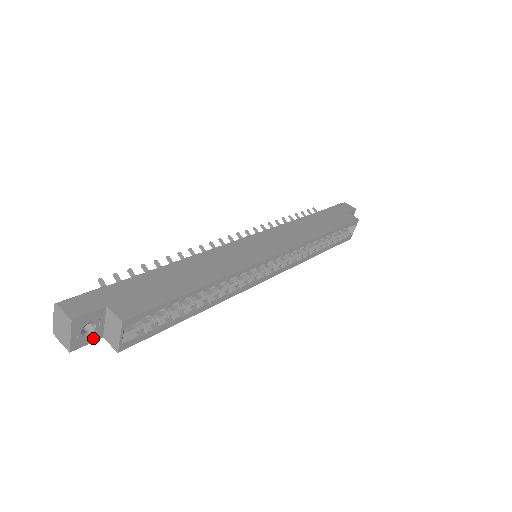
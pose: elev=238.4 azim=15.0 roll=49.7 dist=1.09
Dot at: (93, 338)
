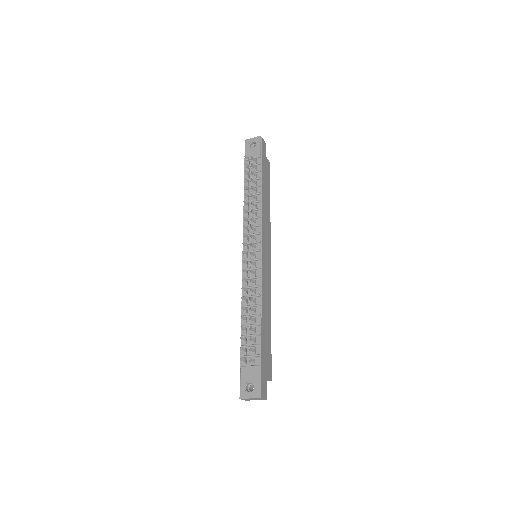
Dot at: occluded
